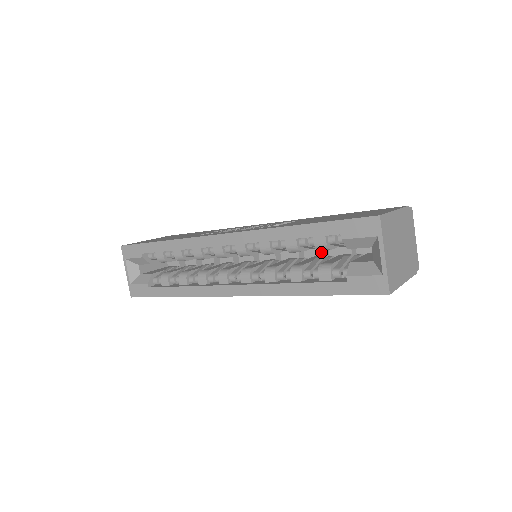
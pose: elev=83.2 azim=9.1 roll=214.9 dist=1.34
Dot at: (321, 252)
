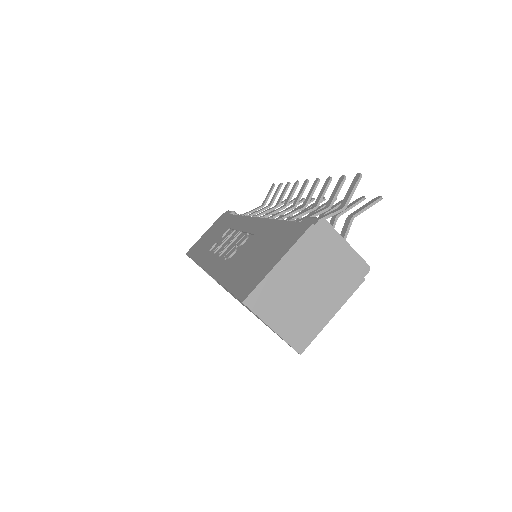
Dot at: occluded
